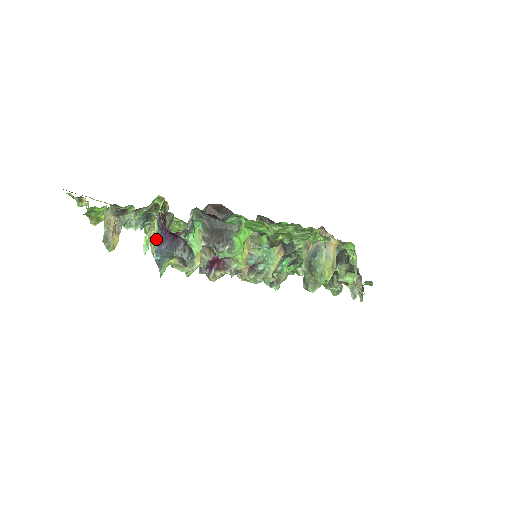
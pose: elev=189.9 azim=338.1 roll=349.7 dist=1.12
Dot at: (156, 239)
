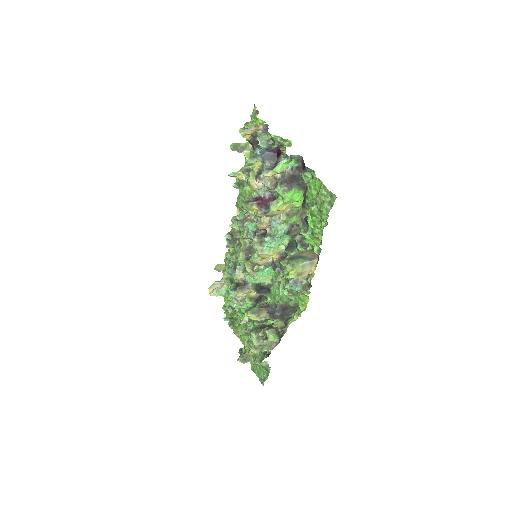
Dot at: occluded
